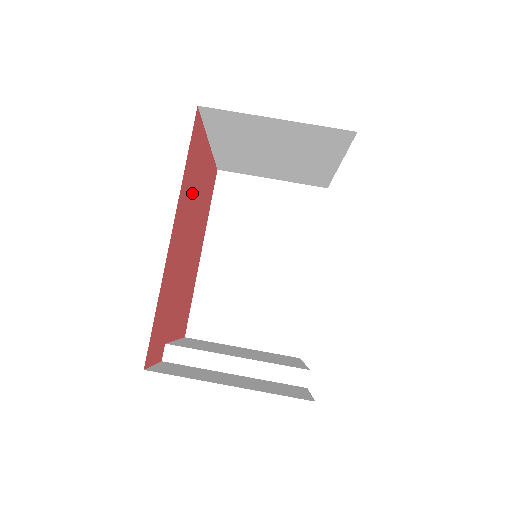
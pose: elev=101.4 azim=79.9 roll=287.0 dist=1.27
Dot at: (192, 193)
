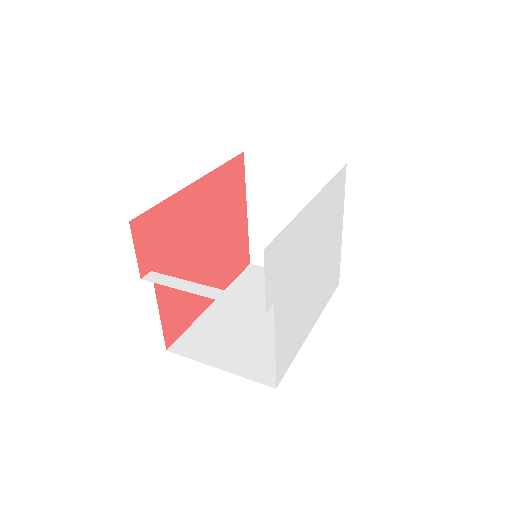
Dot at: (222, 206)
